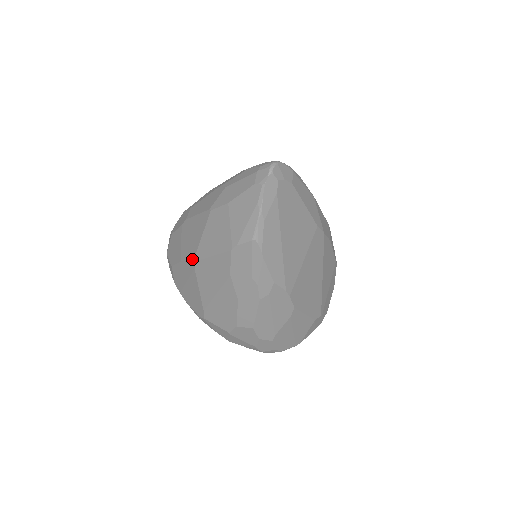
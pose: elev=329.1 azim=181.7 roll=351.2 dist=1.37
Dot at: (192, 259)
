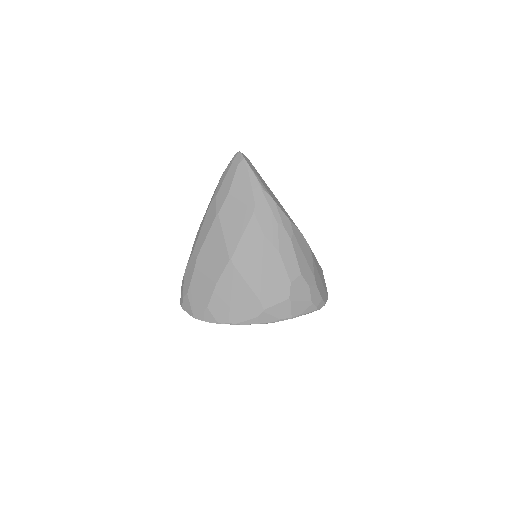
Dot at: (227, 261)
